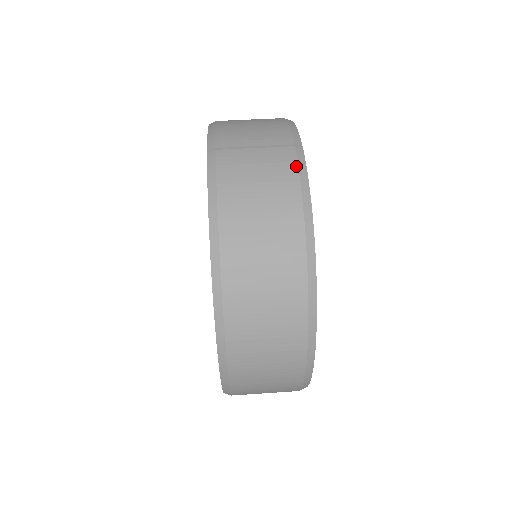
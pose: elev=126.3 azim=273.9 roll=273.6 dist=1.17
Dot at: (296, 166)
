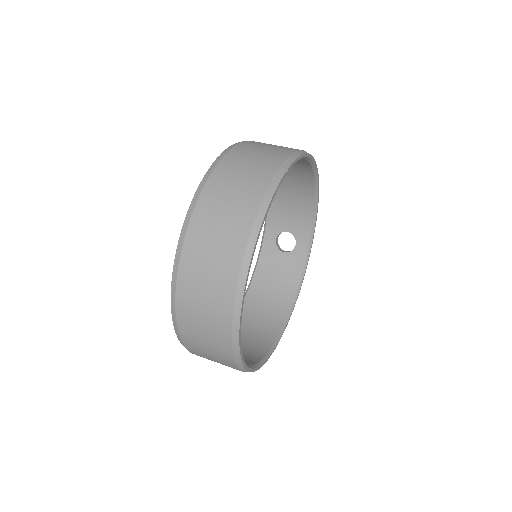
Dot at: (271, 179)
